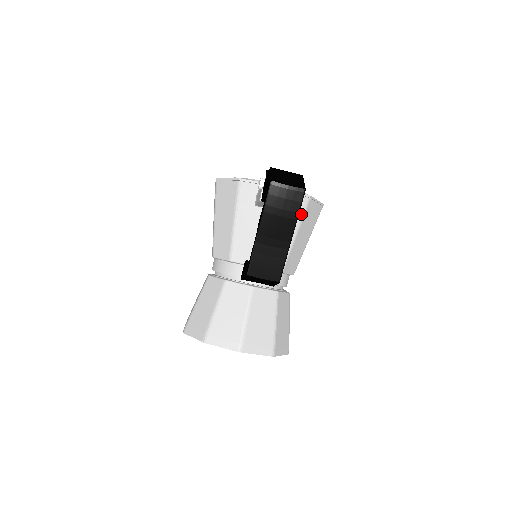
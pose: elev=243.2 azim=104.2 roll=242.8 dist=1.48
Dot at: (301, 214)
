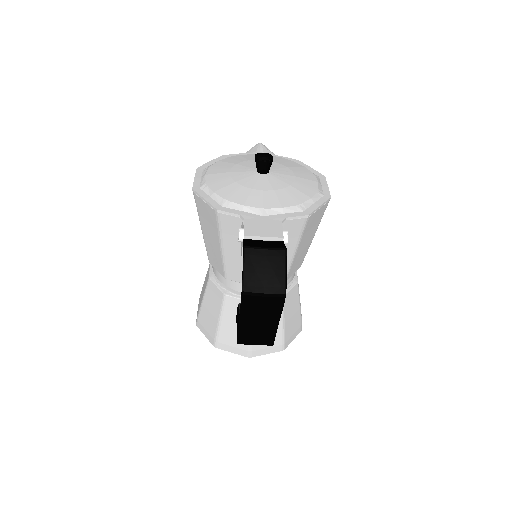
Dot at: (299, 234)
